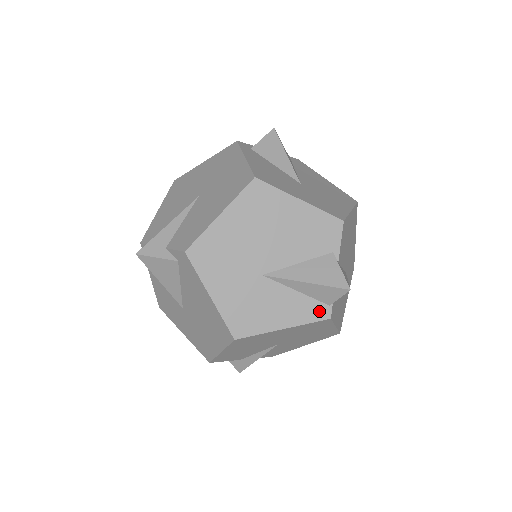
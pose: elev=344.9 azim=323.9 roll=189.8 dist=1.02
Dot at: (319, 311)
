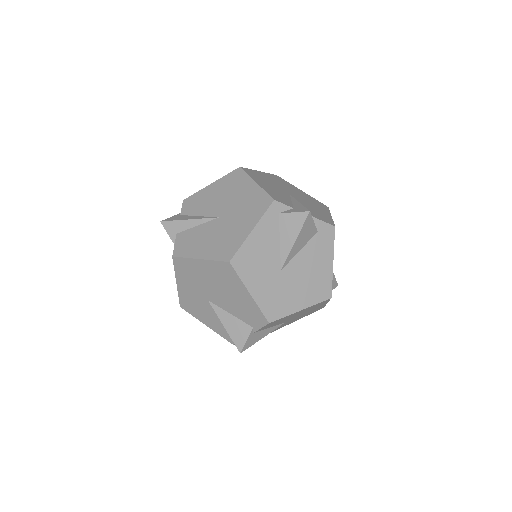
Dot at: (229, 337)
